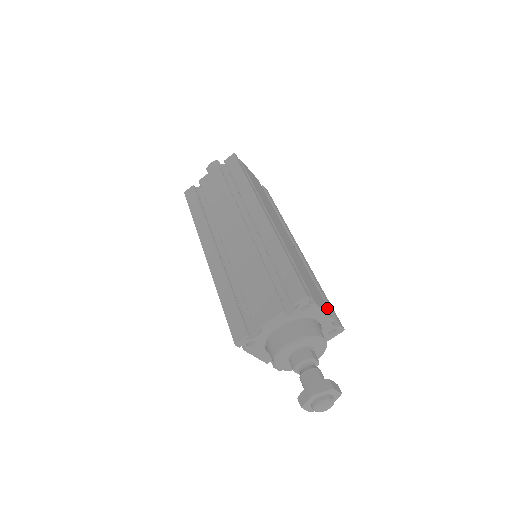
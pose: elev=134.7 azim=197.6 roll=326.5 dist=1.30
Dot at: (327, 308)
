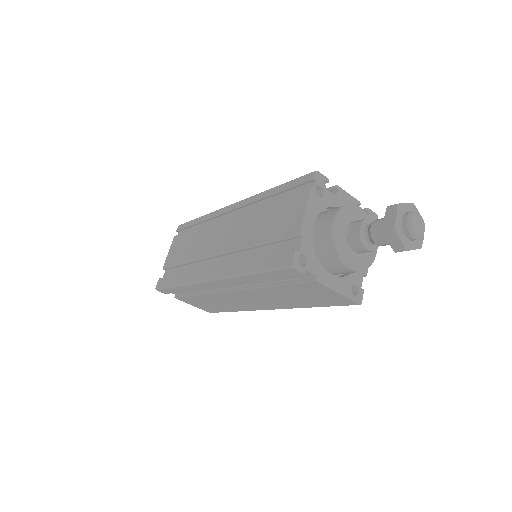
Dot at: occluded
